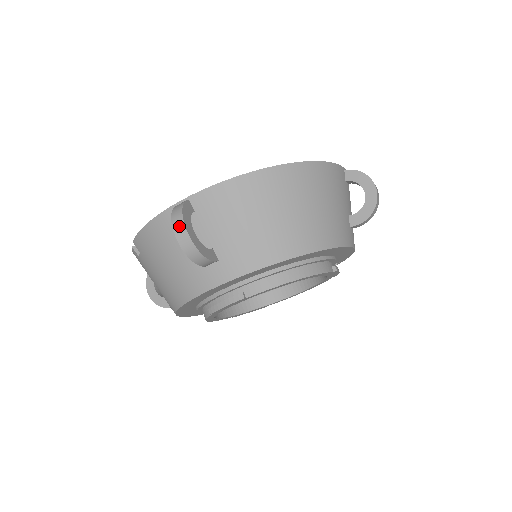
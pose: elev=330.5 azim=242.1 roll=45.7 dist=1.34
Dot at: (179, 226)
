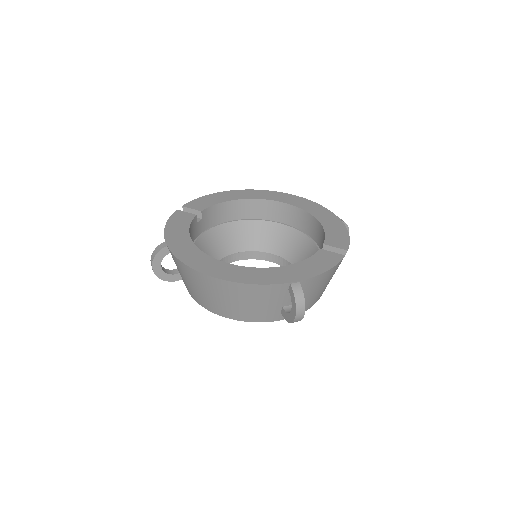
Dot at: (151, 263)
